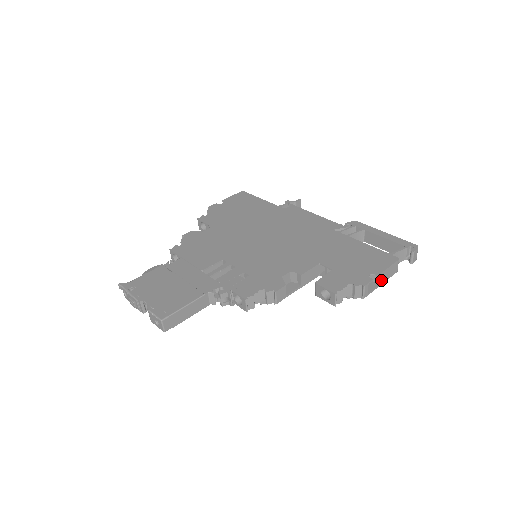
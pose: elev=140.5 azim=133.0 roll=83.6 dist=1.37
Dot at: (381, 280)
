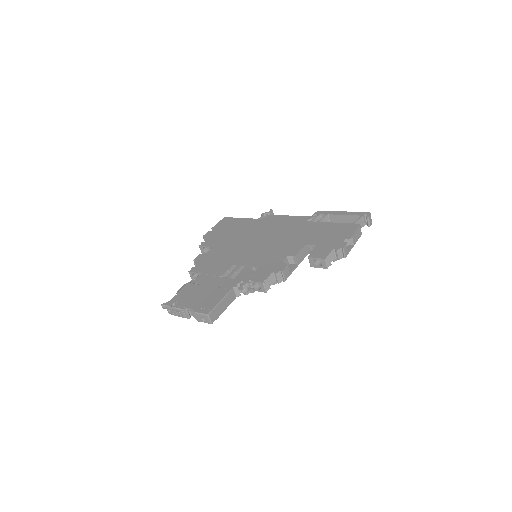
Dot at: (353, 242)
